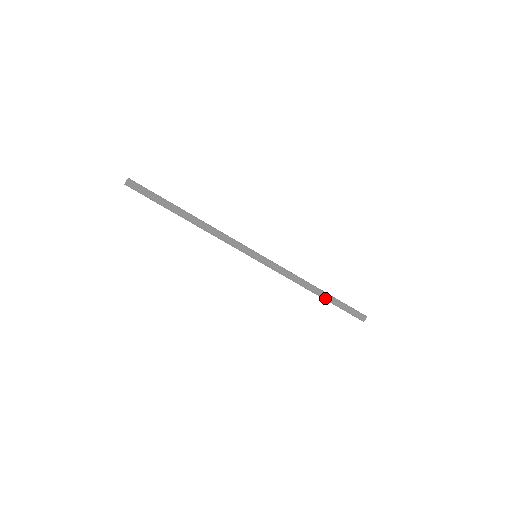
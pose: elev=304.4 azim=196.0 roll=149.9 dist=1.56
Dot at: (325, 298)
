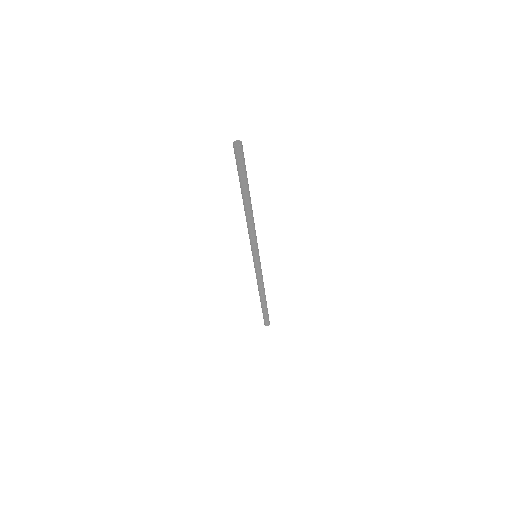
Dot at: (264, 304)
